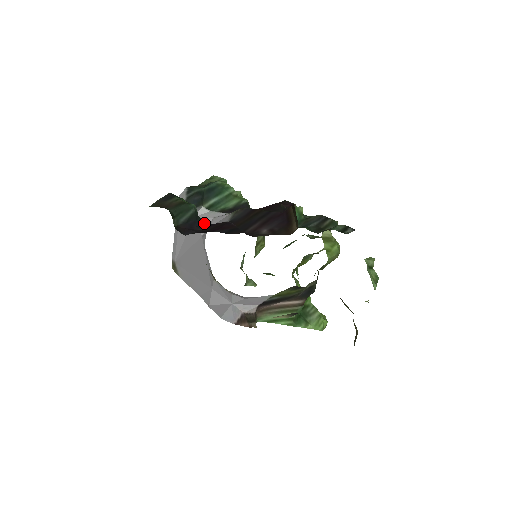
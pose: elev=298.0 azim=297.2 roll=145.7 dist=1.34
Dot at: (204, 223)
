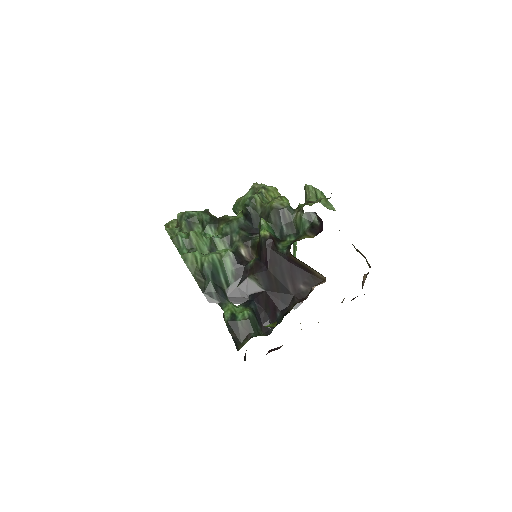
Dot at: (254, 305)
